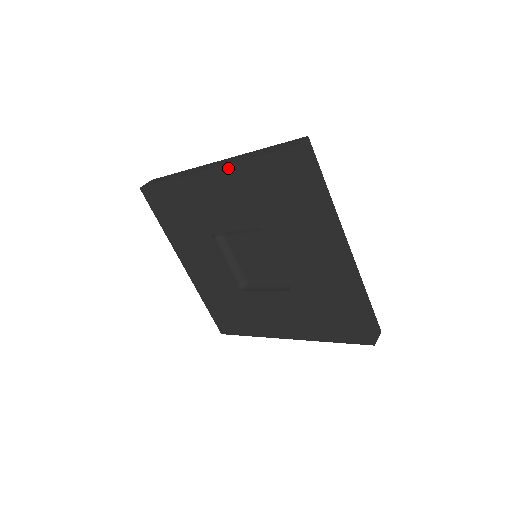
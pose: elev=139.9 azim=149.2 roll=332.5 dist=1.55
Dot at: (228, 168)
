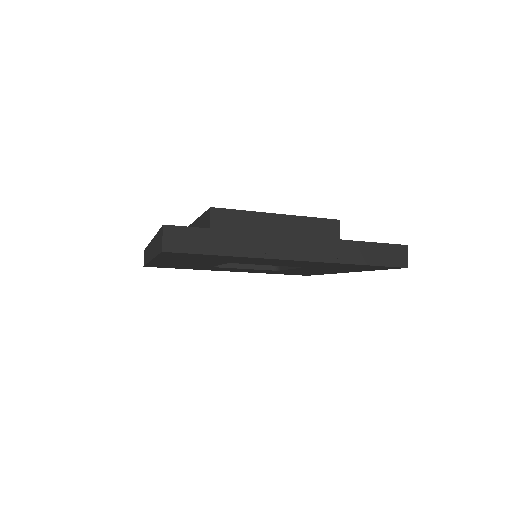
Dot at: (325, 263)
